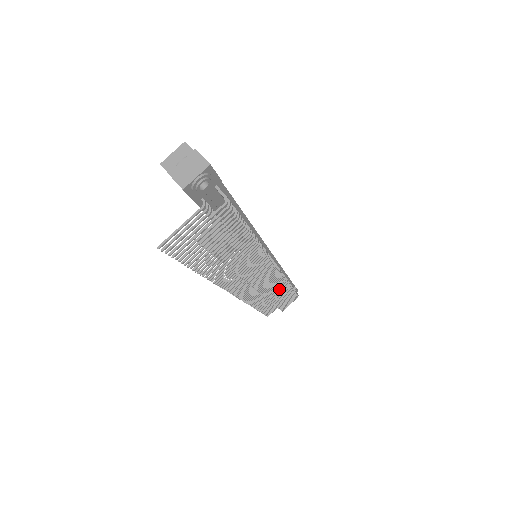
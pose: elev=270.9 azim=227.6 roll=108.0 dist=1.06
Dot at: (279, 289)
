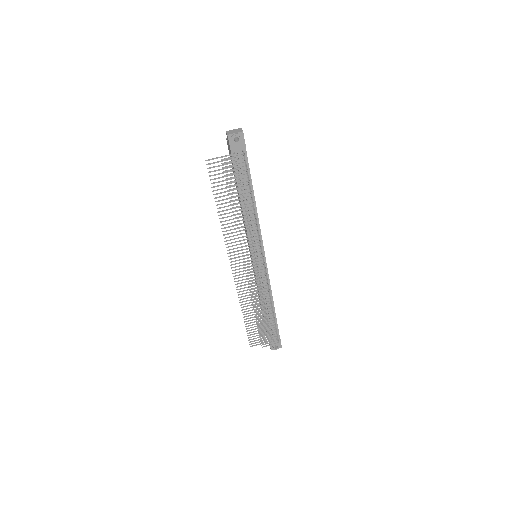
Dot at: (263, 300)
